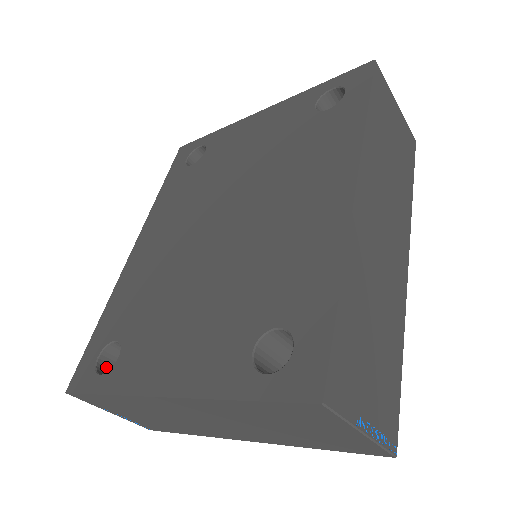
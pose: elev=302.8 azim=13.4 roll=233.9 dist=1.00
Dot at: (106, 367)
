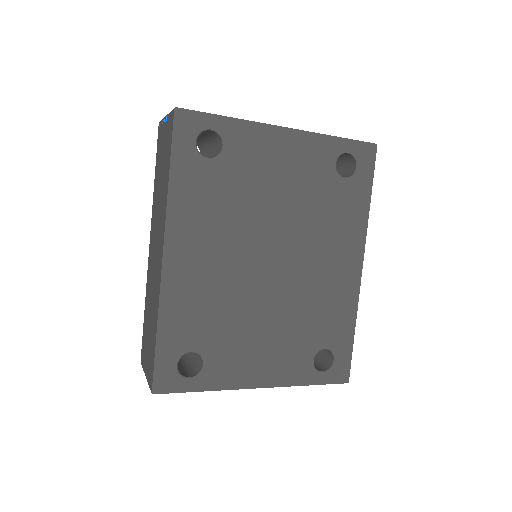
Dot at: occluded
